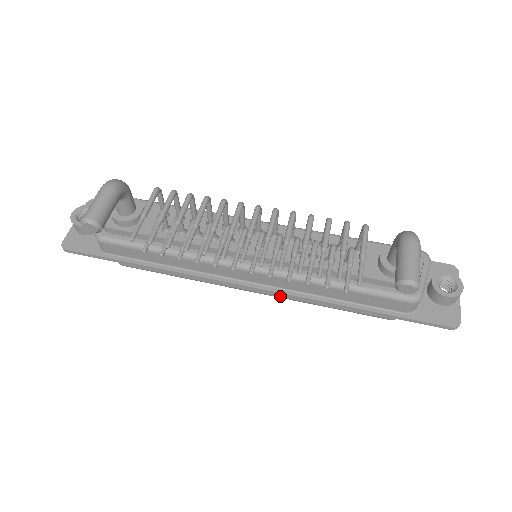
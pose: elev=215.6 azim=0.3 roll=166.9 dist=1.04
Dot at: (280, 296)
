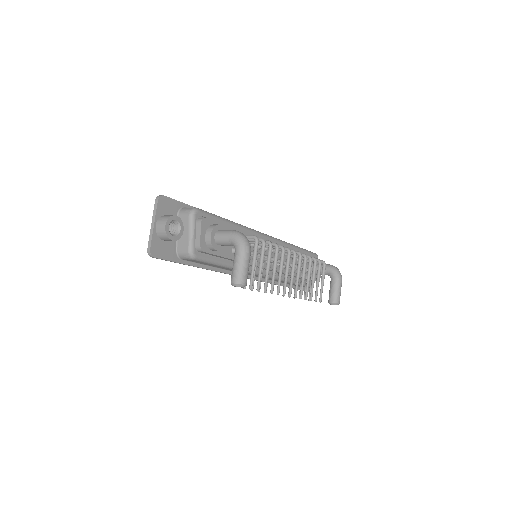
Dot at: occluded
